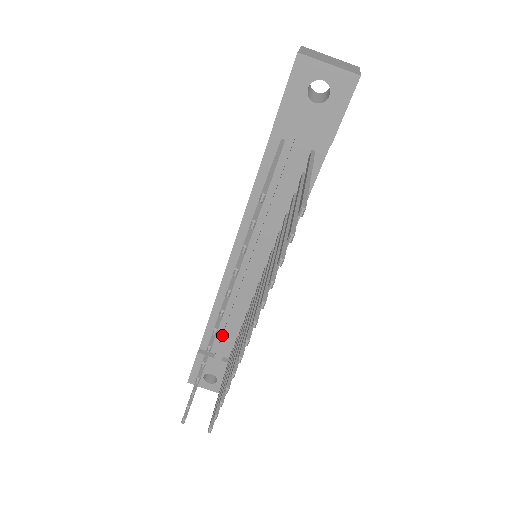
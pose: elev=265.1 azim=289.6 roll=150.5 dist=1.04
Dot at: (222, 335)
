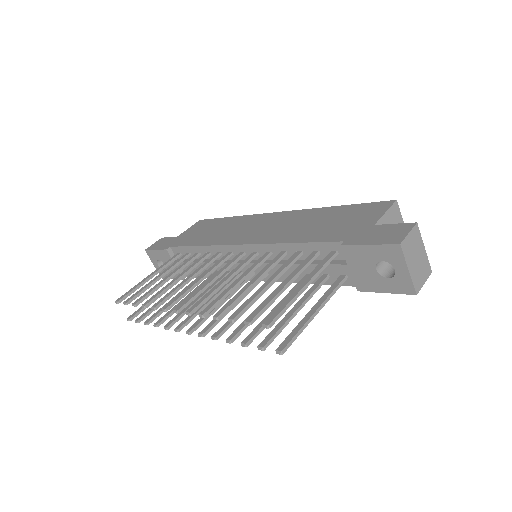
Dot at: occluded
